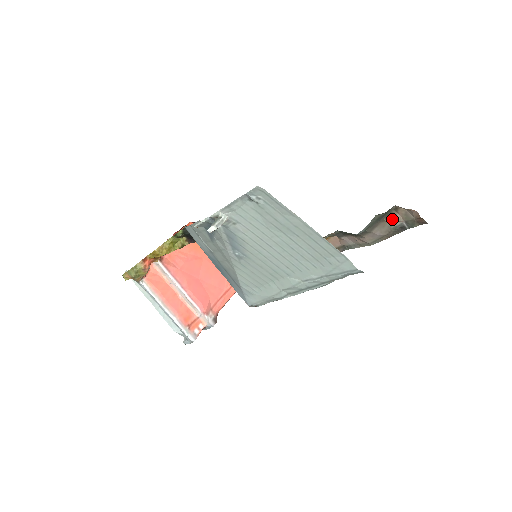
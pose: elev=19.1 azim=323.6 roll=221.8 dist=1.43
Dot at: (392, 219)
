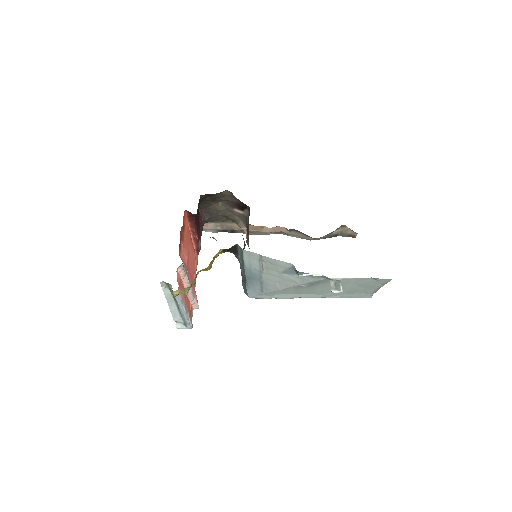
Dot at: (336, 231)
